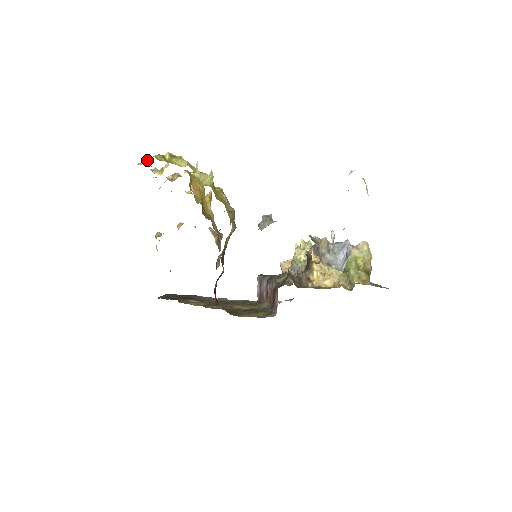
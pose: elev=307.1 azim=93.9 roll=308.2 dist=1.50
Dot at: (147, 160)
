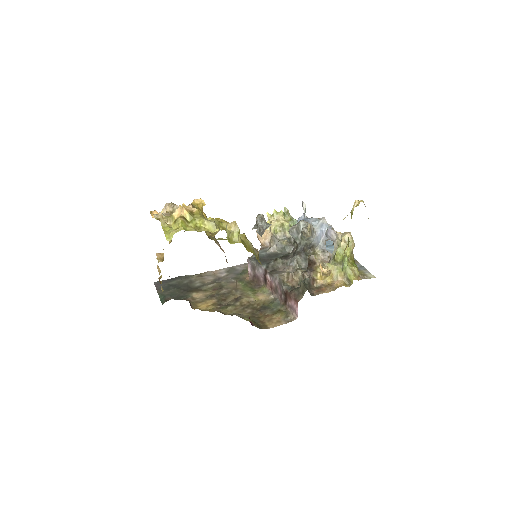
Dot at: (162, 220)
